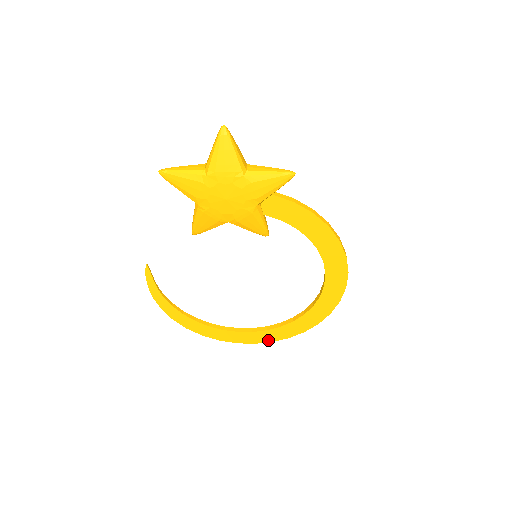
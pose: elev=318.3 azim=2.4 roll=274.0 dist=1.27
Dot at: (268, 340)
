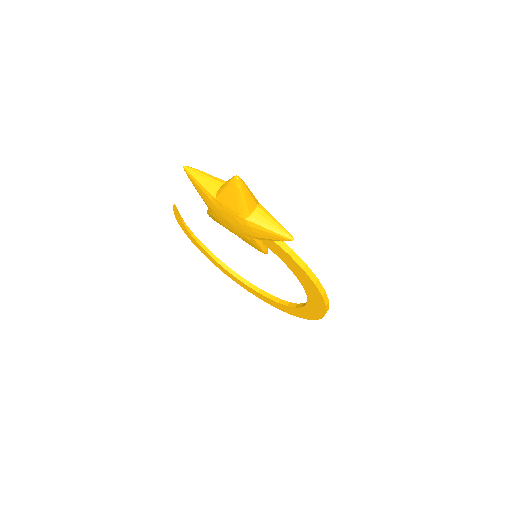
Dot at: (259, 297)
